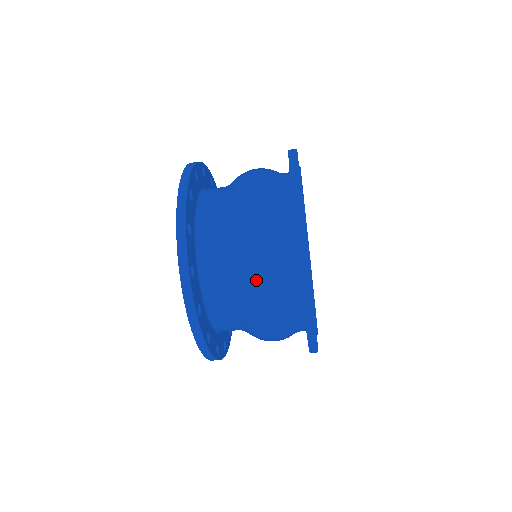
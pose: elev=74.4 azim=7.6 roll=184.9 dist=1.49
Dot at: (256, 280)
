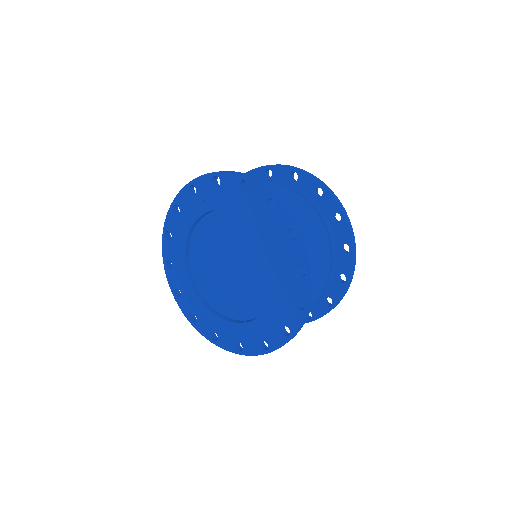
Dot at: (308, 209)
